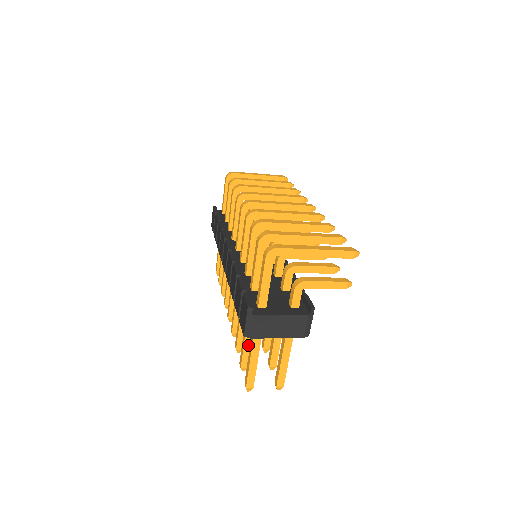
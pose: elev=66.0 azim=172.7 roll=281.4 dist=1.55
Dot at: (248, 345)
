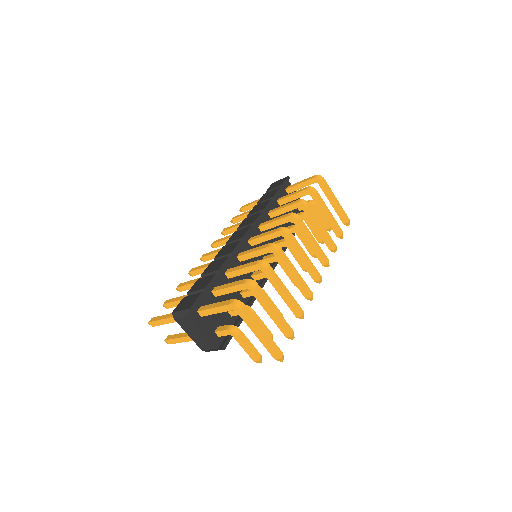
Dot at: occluded
